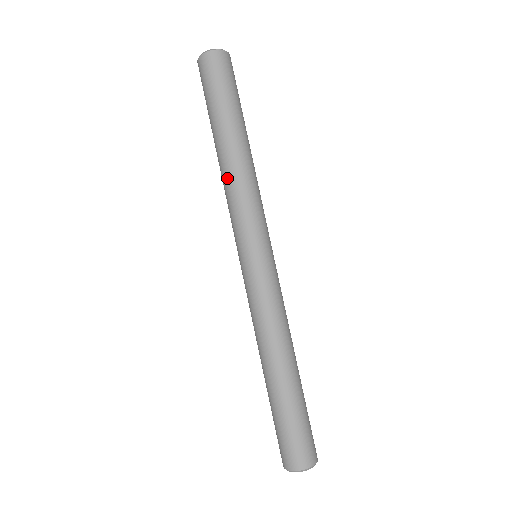
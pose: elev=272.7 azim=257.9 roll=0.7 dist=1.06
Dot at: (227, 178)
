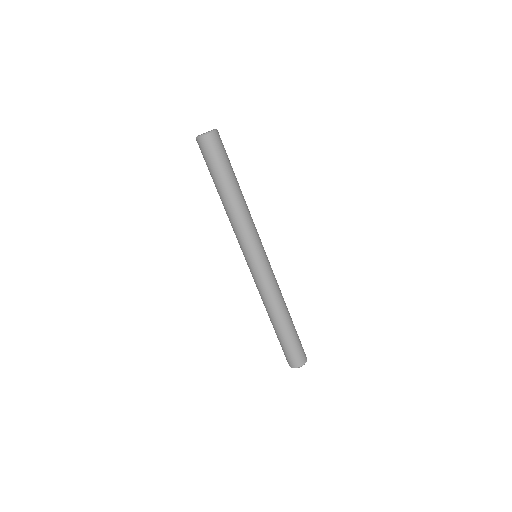
Dot at: (231, 218)
